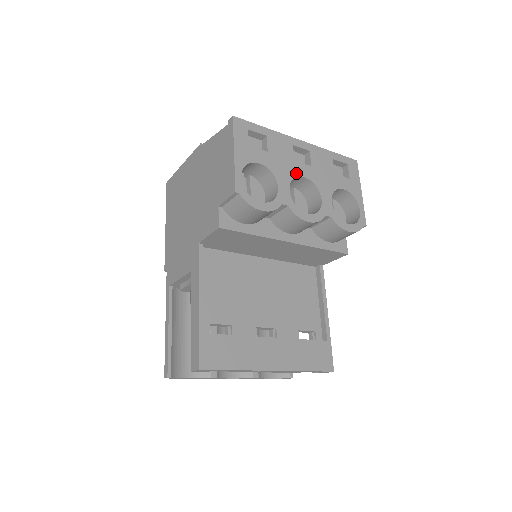
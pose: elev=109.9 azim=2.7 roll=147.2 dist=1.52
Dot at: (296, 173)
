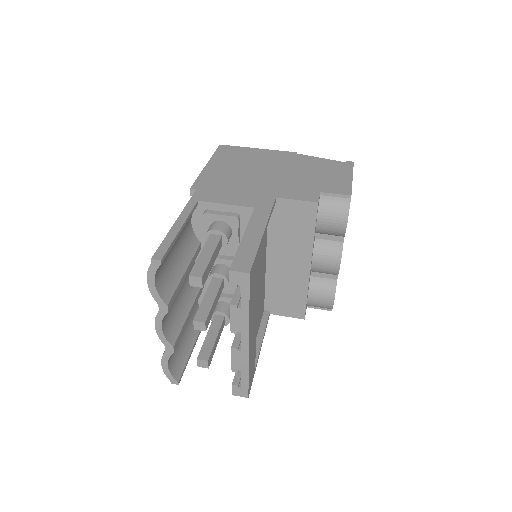
Dot at: occluded
